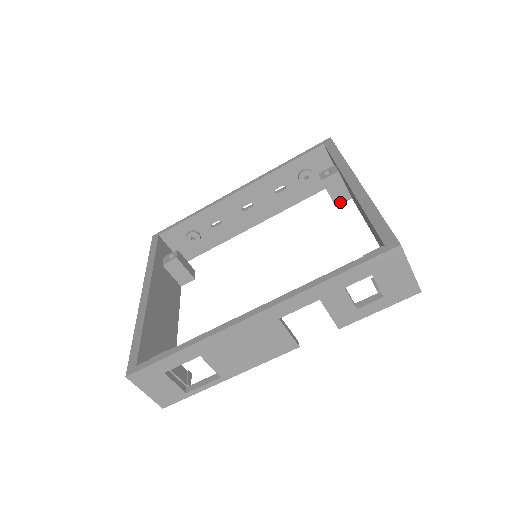
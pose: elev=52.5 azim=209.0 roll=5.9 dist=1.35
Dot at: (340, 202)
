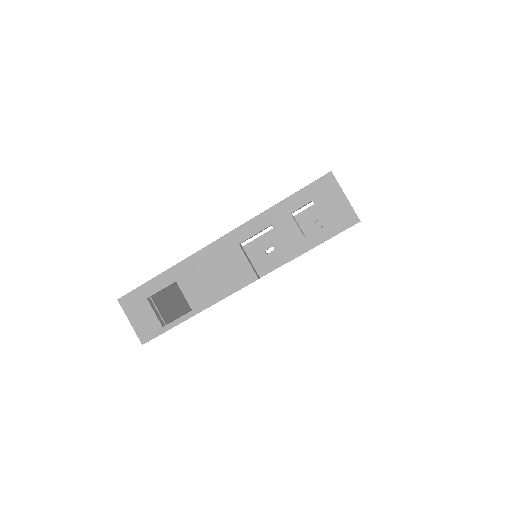
Dot at: occluded
